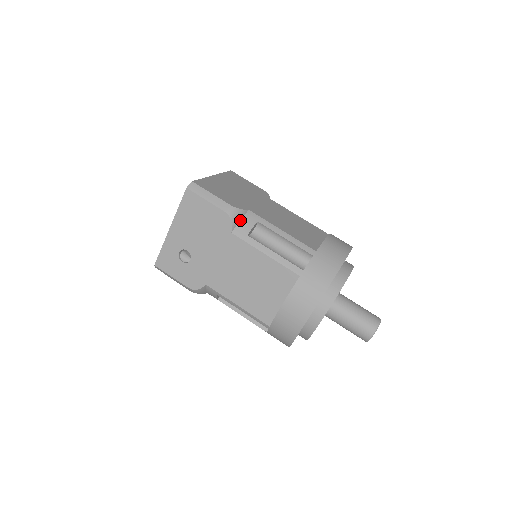
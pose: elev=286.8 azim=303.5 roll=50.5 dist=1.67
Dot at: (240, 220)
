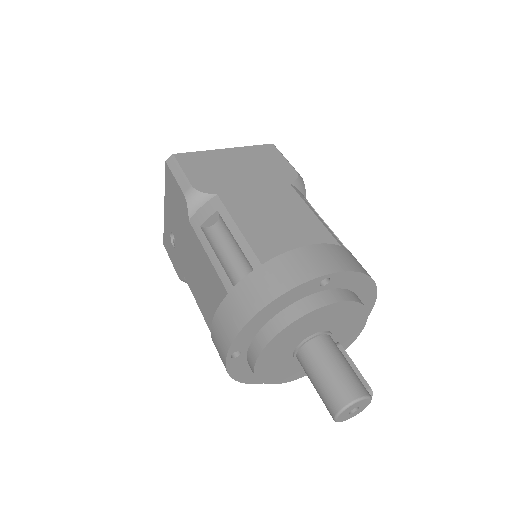
Dot at: (201, 206)
